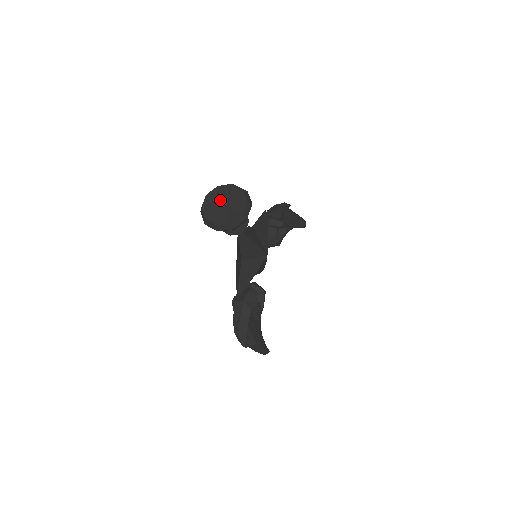
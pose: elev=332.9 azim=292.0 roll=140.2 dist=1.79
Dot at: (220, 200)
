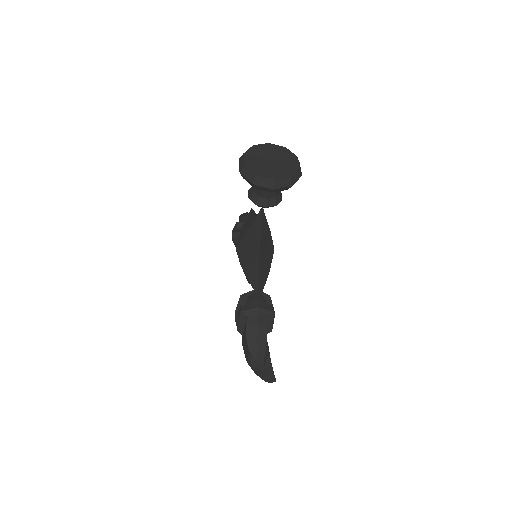
Dot at: (264, 158)
